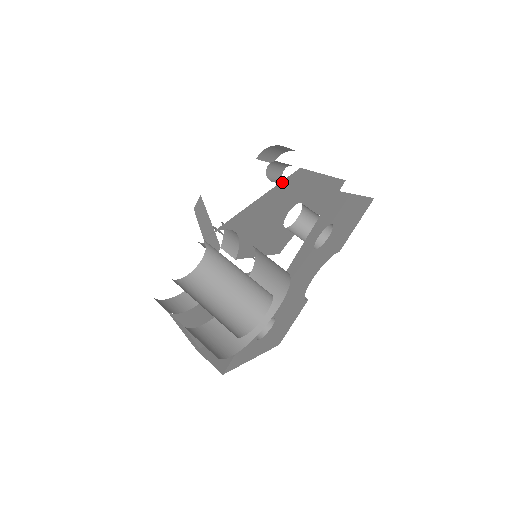
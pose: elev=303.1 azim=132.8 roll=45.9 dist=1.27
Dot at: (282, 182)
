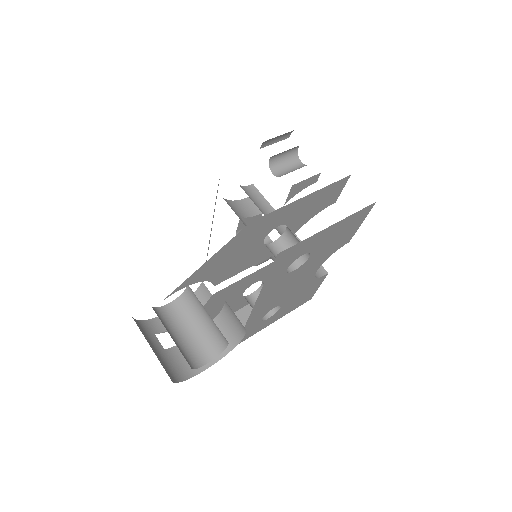
Dot at: (231, 240)
